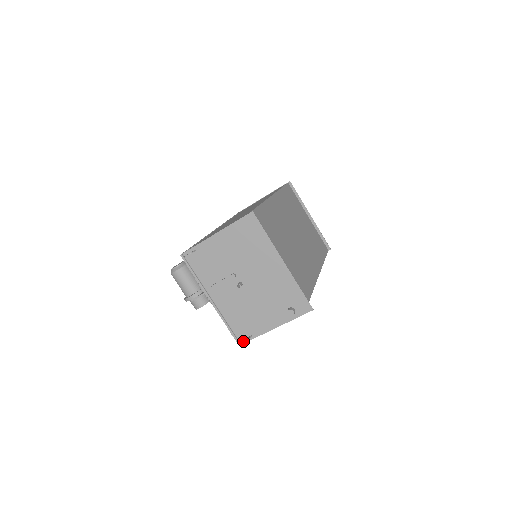
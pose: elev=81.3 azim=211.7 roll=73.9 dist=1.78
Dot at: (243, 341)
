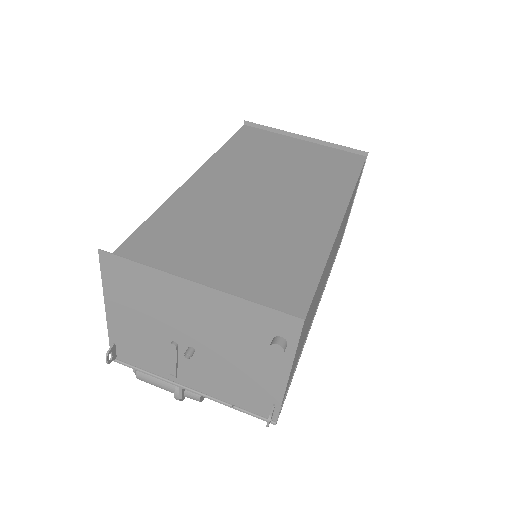
Dot at: occluded
